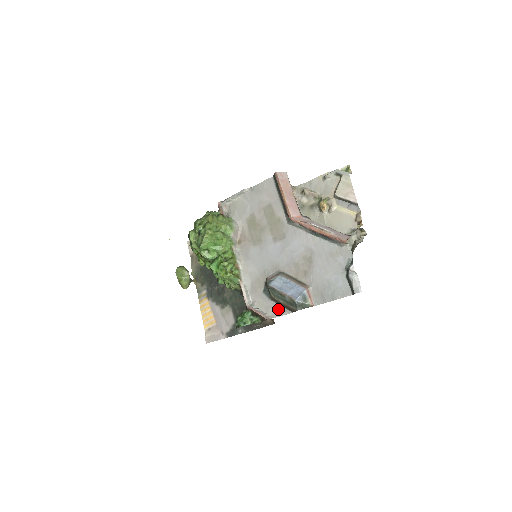
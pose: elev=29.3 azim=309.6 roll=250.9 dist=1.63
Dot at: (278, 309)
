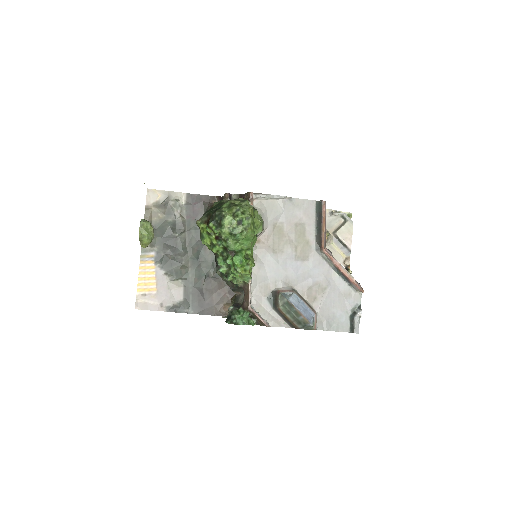
Dot at: (278, 320)
